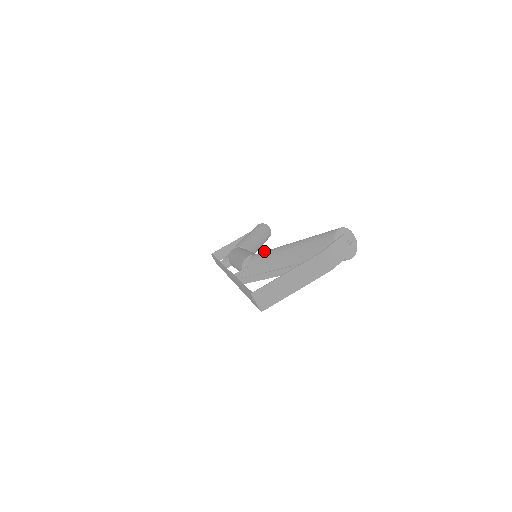
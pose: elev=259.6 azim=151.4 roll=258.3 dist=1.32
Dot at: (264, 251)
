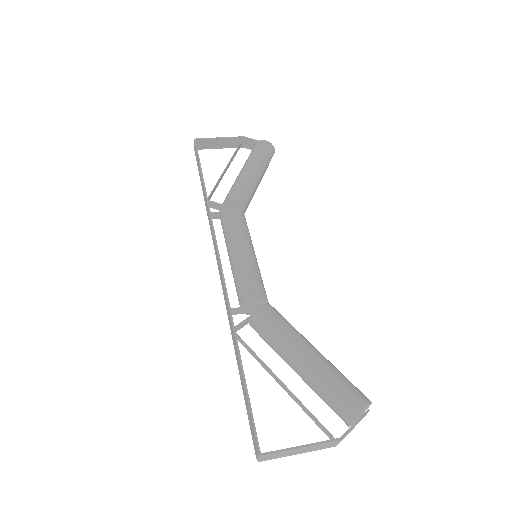
Dot at: (277, 320)
